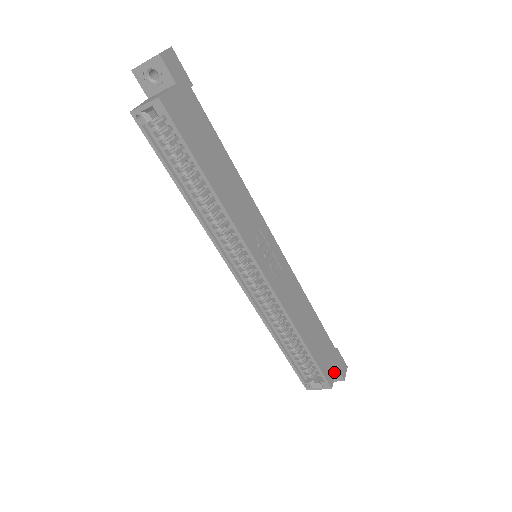
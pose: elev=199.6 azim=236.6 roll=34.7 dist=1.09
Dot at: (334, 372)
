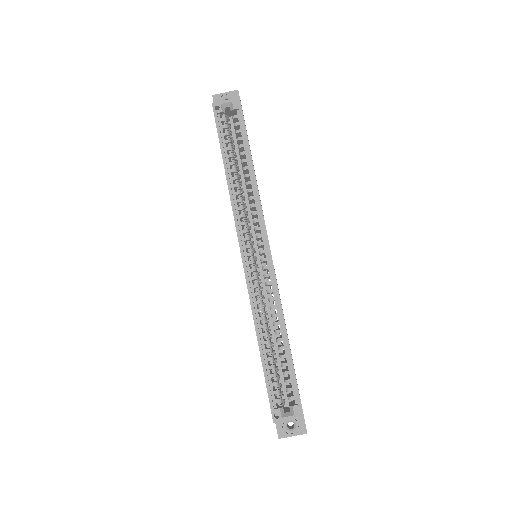
Dot at: occluded
